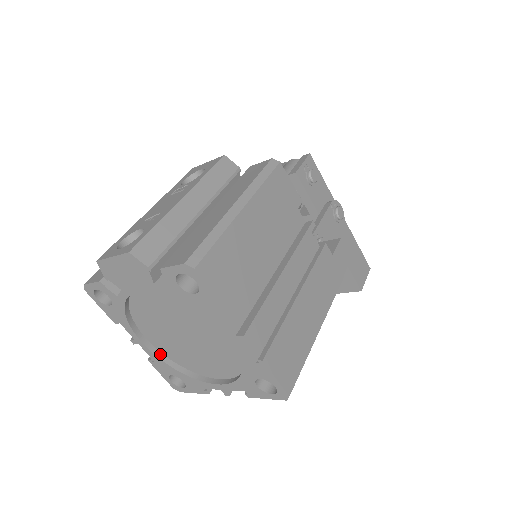
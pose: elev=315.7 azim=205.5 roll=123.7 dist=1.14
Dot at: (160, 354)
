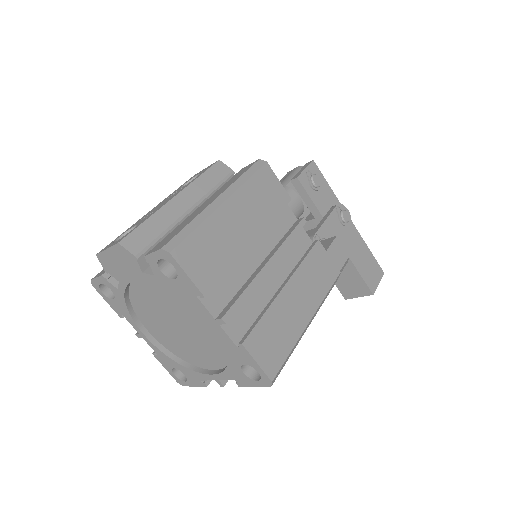
Dot at: (162, 347)
